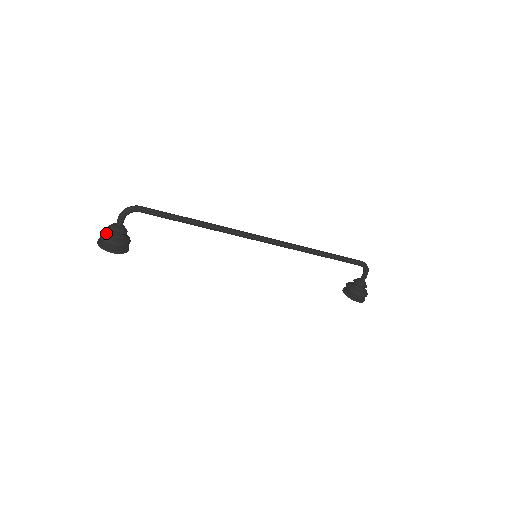
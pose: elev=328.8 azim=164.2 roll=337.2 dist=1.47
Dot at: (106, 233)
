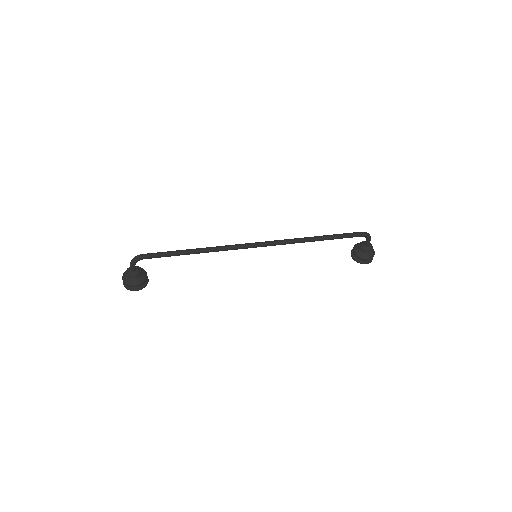
Dot at: (126, 277)
